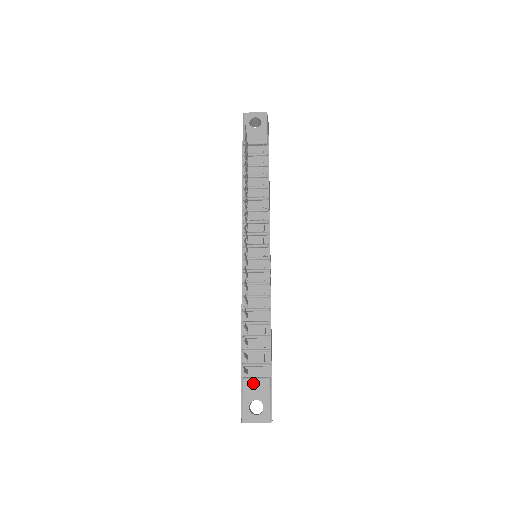
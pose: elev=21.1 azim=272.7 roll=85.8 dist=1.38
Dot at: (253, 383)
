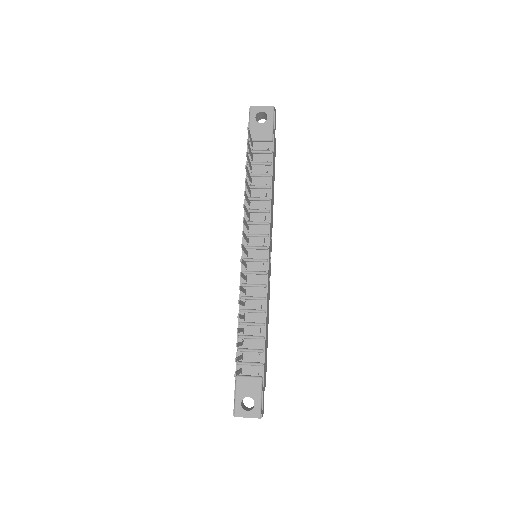
Dot at: (246, 381)
